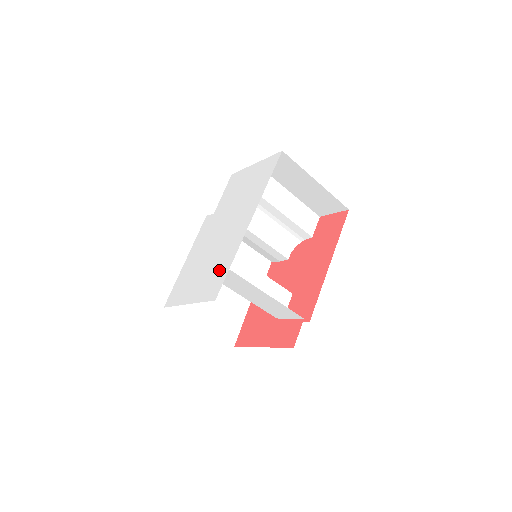
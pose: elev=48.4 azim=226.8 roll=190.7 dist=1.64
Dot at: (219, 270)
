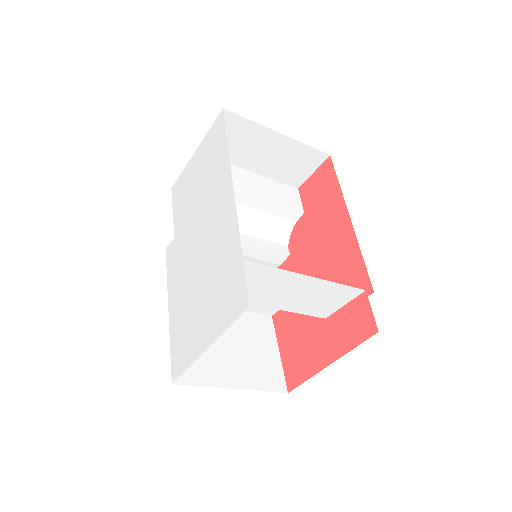
Dot at: (227, 274)
